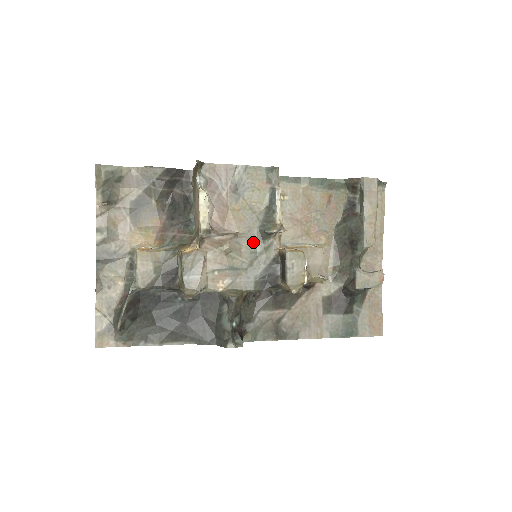
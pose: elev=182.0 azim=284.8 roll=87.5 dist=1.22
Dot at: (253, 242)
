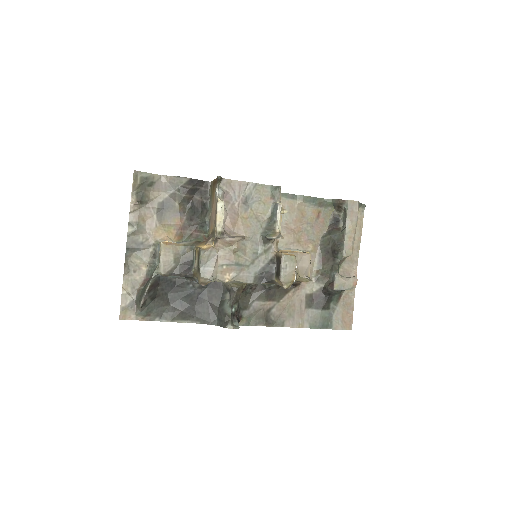
Dot at: (256, 245)
